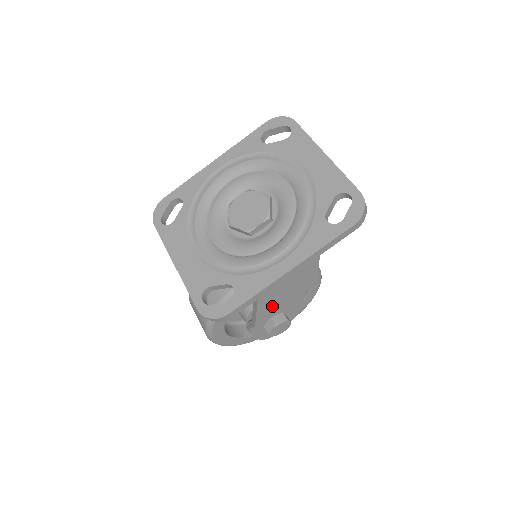
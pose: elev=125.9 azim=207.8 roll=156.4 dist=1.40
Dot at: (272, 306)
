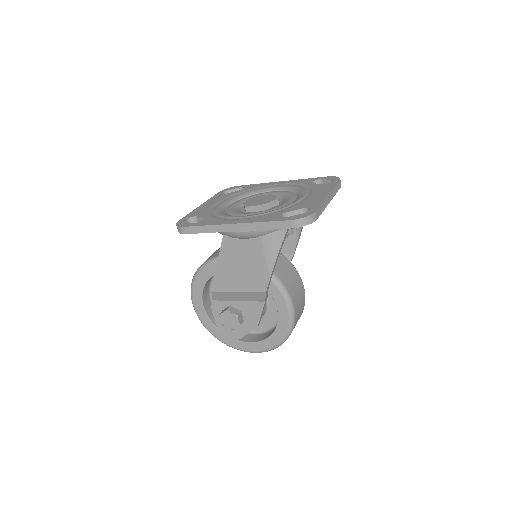
Dot at: (228, 280)
